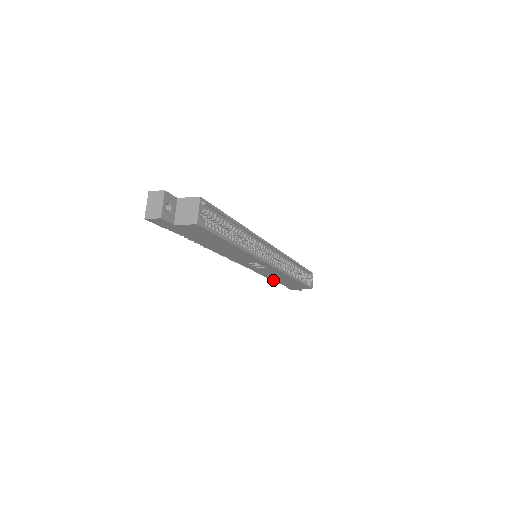
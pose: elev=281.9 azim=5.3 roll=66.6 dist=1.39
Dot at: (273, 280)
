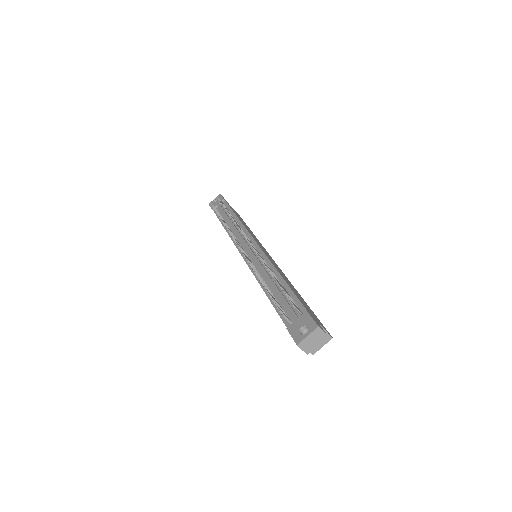
Dot at: (215, 210)
